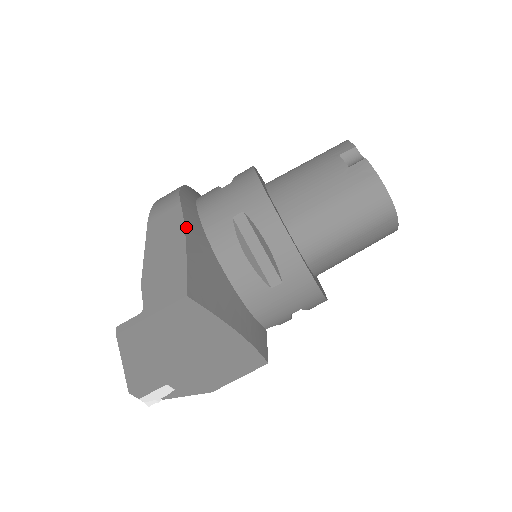
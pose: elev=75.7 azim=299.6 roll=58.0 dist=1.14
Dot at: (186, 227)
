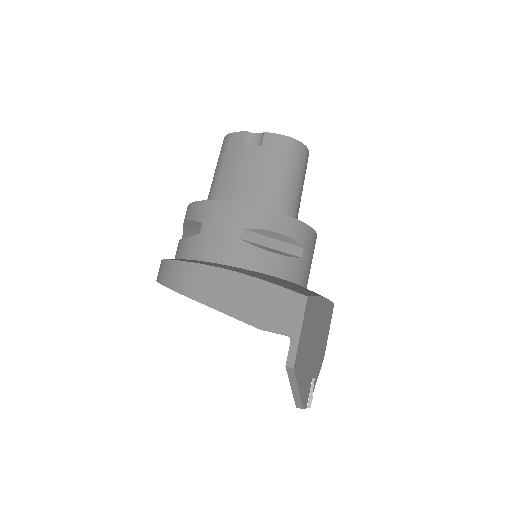
Dot at: (233, 271)
